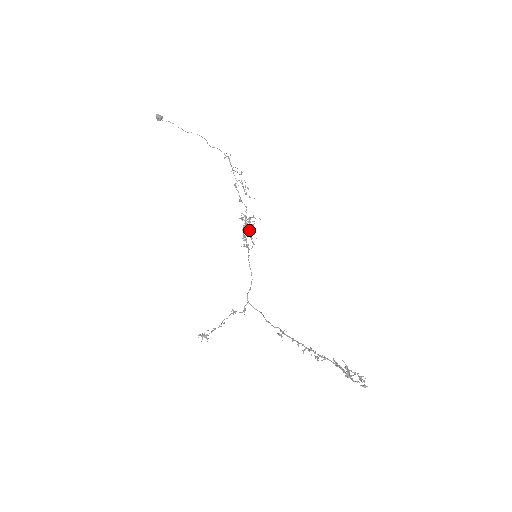
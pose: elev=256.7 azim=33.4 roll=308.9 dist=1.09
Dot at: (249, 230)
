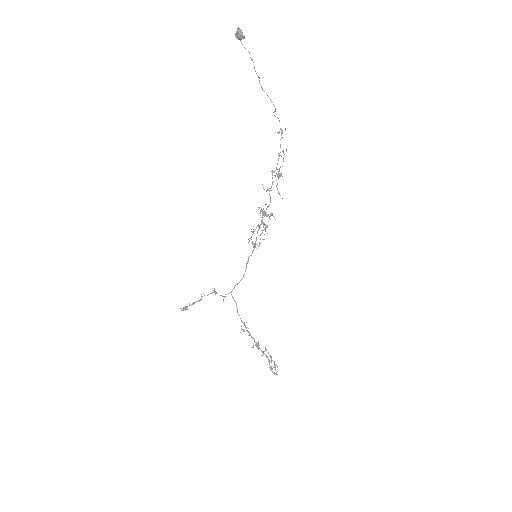
Dot at: (263, 230)
